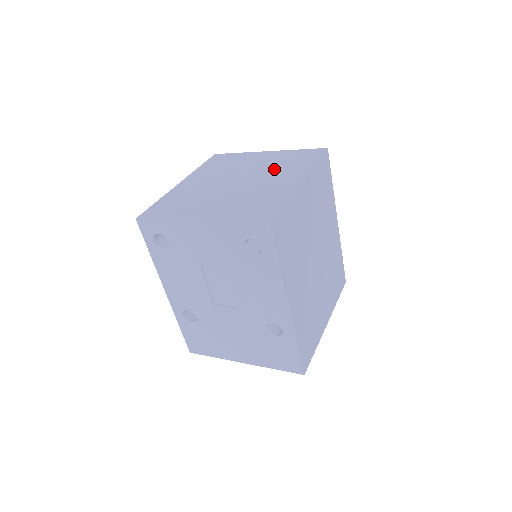
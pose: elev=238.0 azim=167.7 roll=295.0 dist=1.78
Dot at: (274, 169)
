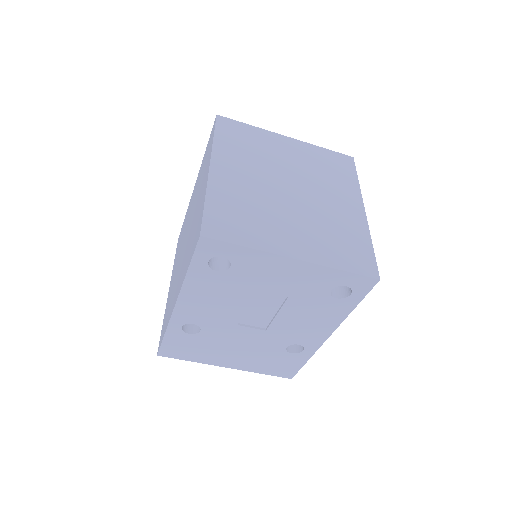
Dot at: (321, 178)
